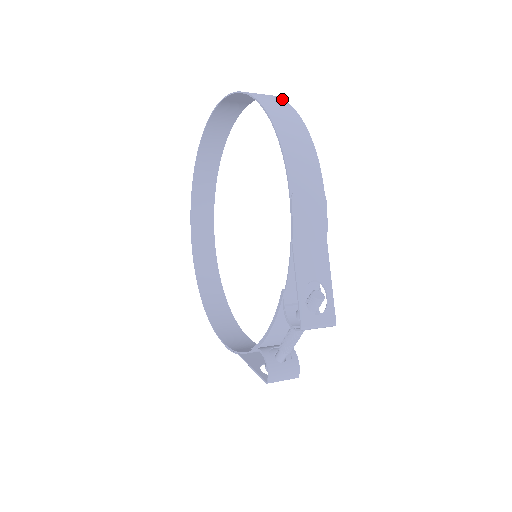
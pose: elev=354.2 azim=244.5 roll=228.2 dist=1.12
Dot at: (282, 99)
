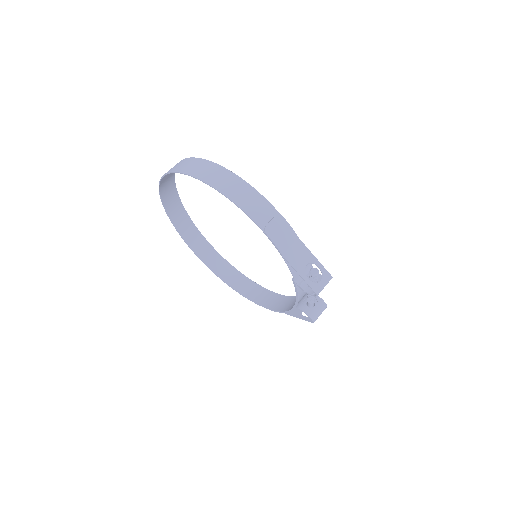
Dot at: (209, 161)
